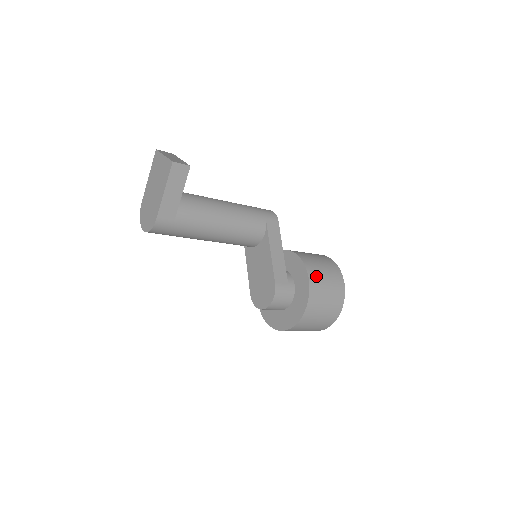
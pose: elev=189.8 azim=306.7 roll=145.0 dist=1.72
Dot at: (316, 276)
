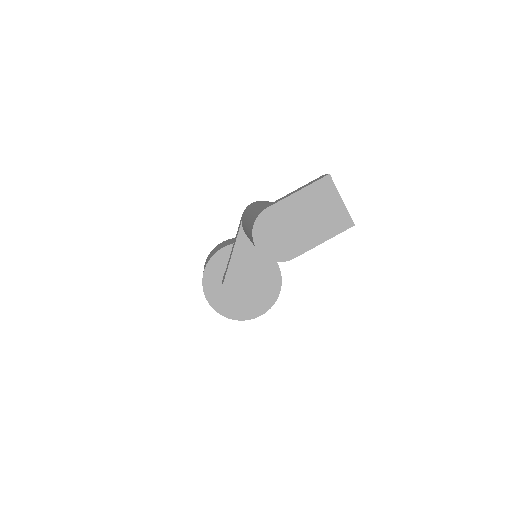
Dot at: occluded
